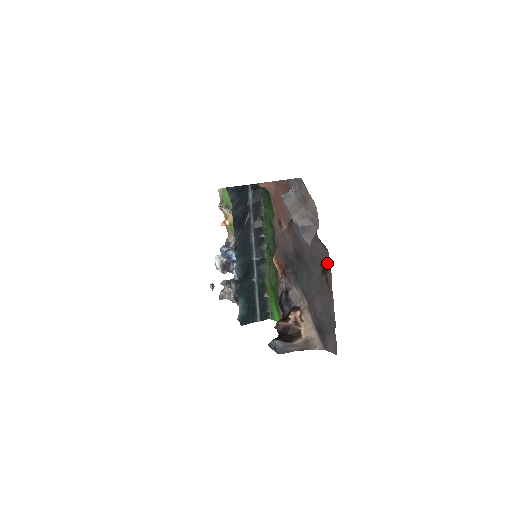
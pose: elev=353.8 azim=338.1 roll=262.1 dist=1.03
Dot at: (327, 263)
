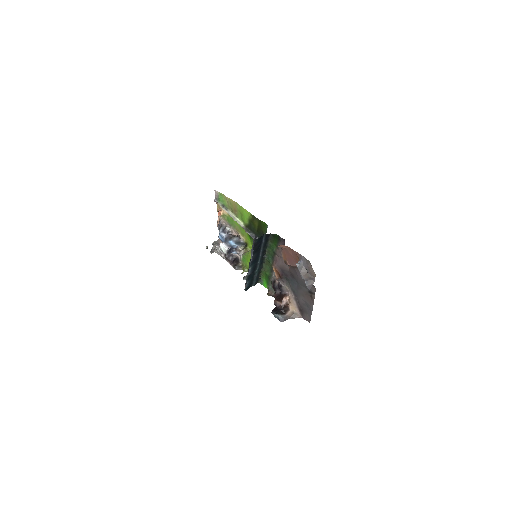
Dot at: (314, 292)
